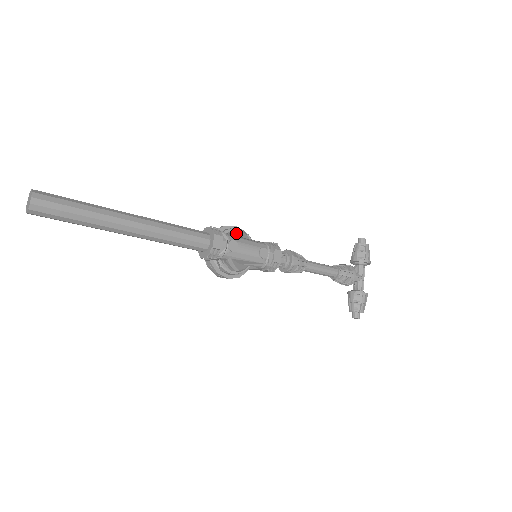
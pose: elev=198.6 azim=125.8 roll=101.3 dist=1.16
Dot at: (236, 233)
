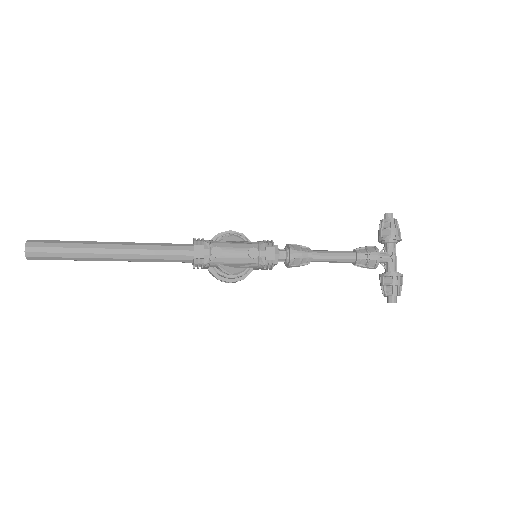
Dot at: (224, 239)
